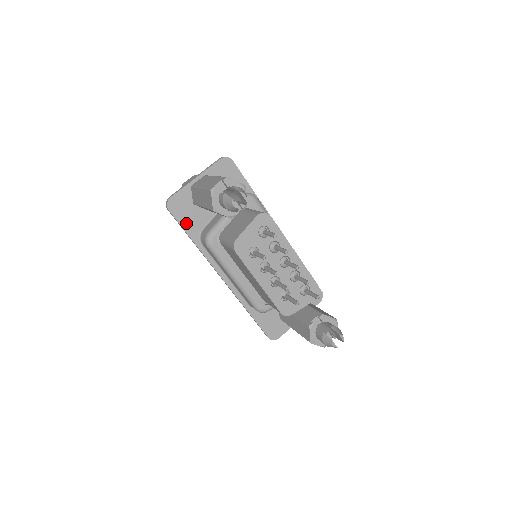
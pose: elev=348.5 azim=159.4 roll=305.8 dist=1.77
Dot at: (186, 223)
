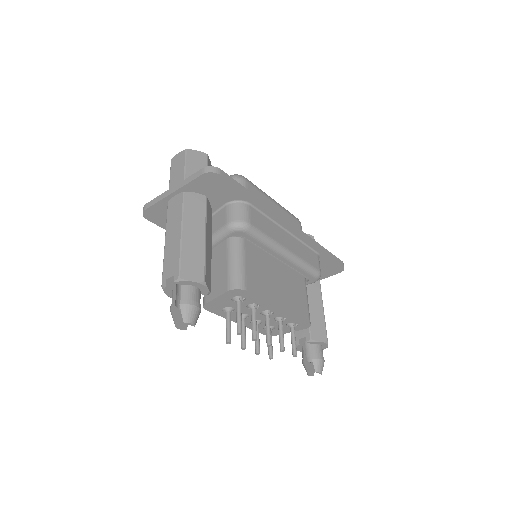
Dot at: occluded
